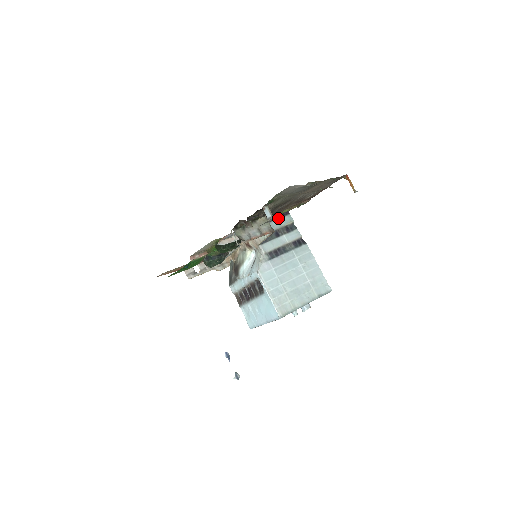
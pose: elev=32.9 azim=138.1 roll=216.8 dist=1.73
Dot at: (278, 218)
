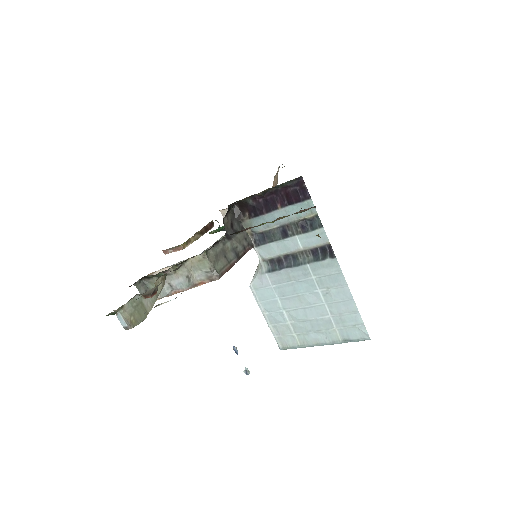
Dot at: (288, 205)
